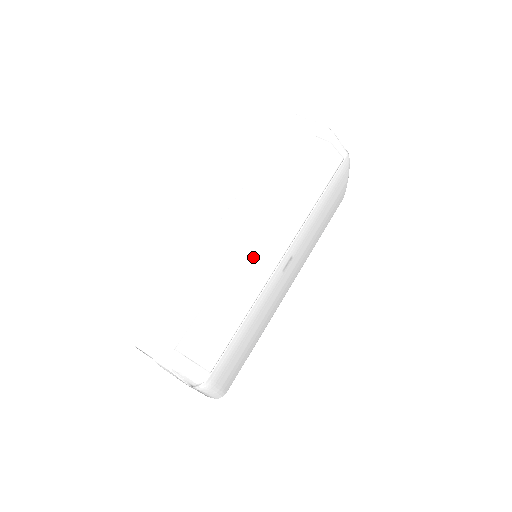
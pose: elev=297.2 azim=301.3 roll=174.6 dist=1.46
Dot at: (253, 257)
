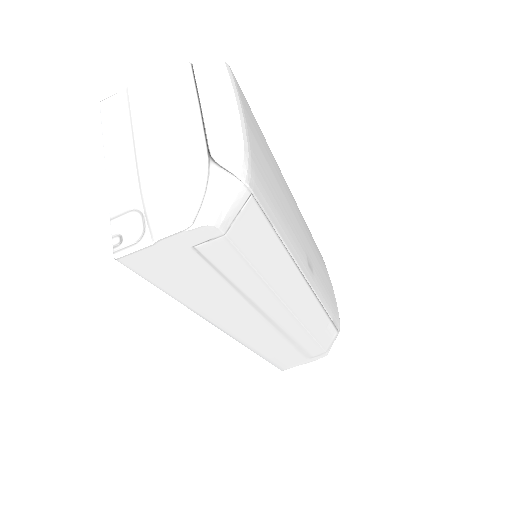
Dot at: (296, 323)
